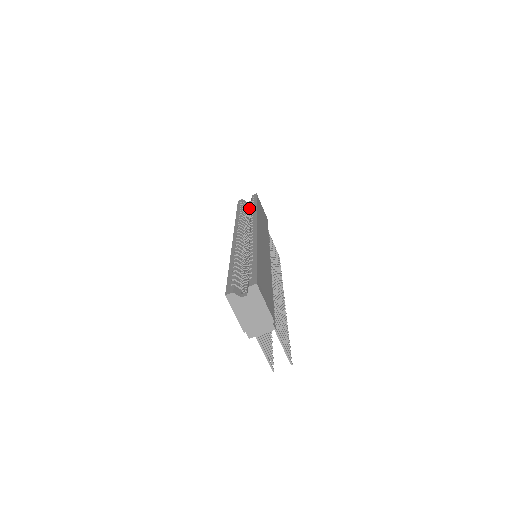
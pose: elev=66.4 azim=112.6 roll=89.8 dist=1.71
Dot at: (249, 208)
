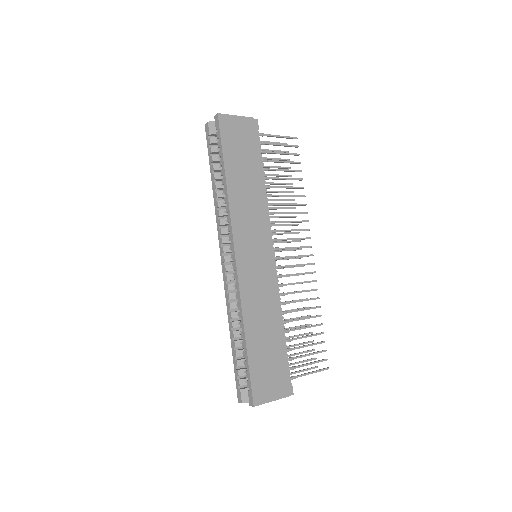
Dot at: occluded
